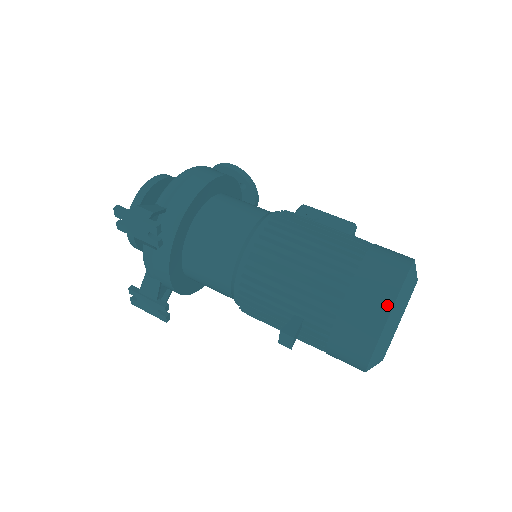
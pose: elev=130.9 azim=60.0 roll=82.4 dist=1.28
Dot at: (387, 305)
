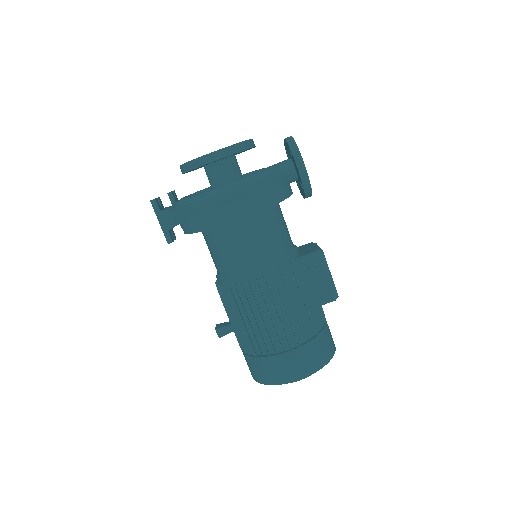
Dot at: (268, 382)
